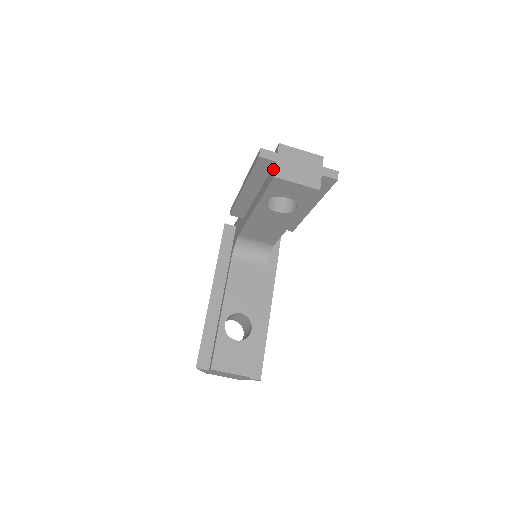
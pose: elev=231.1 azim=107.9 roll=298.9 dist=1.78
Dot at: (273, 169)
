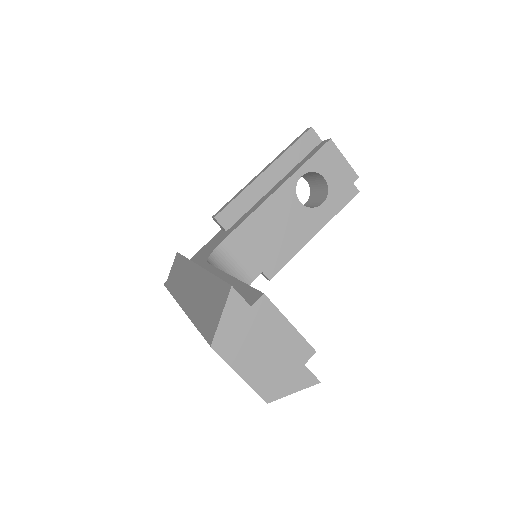
Dot at: (320, 144)
